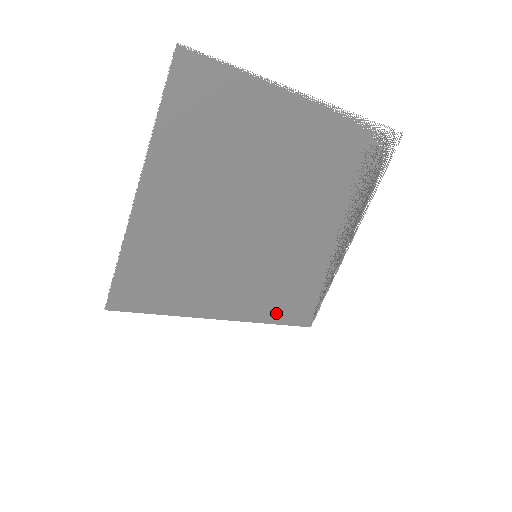
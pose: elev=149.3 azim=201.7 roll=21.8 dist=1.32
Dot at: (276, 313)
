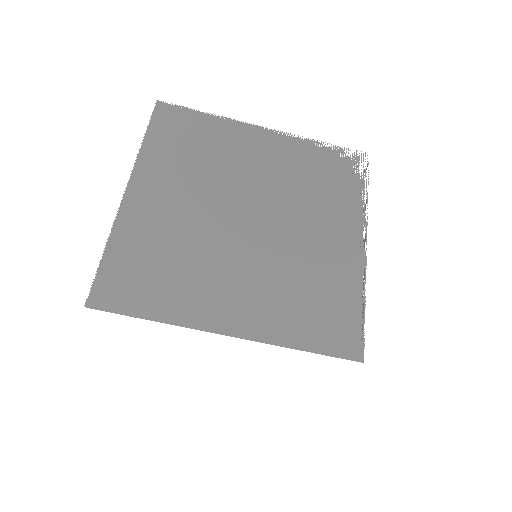
Dot at: (304, 334)
